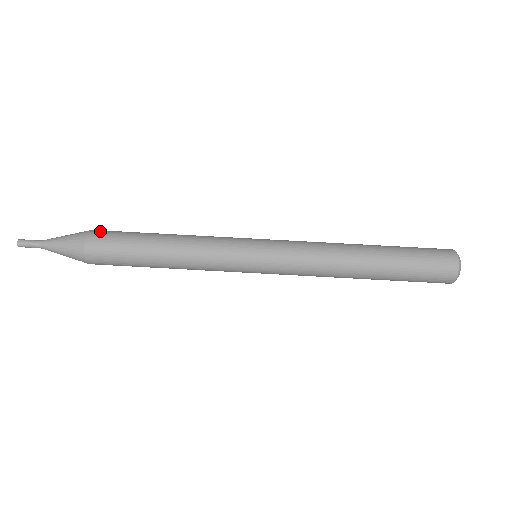
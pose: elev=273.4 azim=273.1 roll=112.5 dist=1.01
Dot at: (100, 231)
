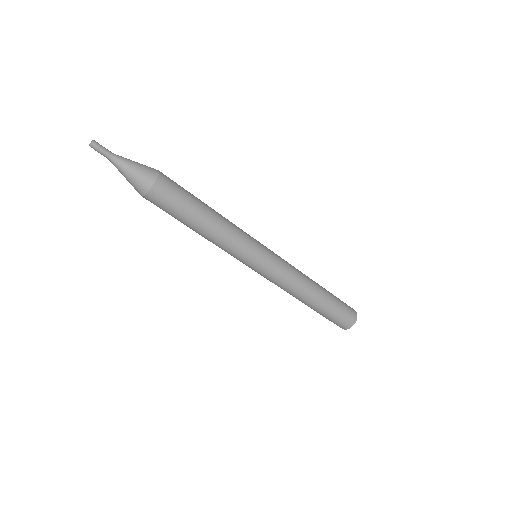
Dot at: (167, 177)
